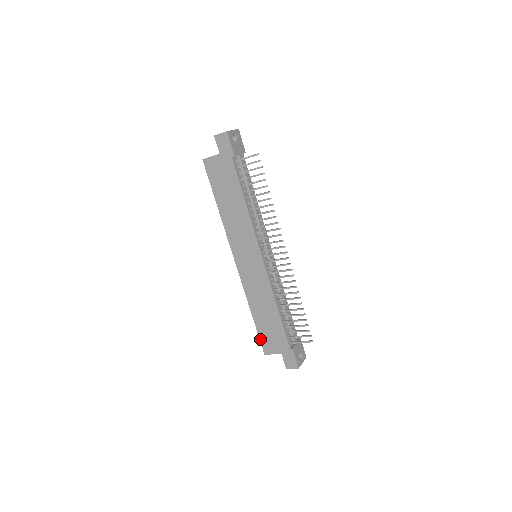
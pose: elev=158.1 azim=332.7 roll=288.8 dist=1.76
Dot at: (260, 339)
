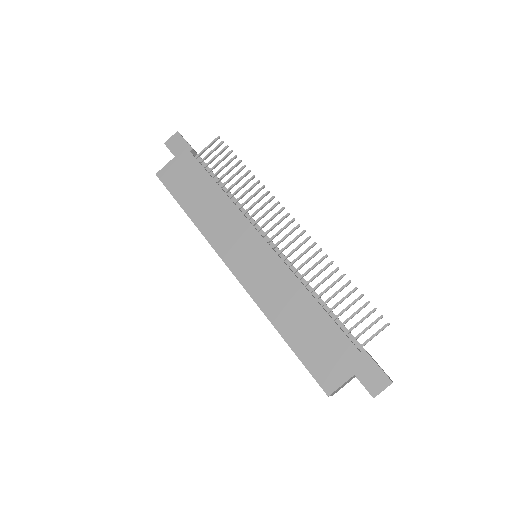
Dot at: (310, 371)
